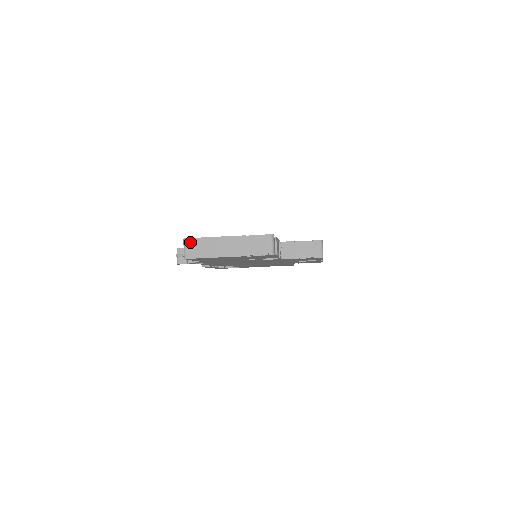
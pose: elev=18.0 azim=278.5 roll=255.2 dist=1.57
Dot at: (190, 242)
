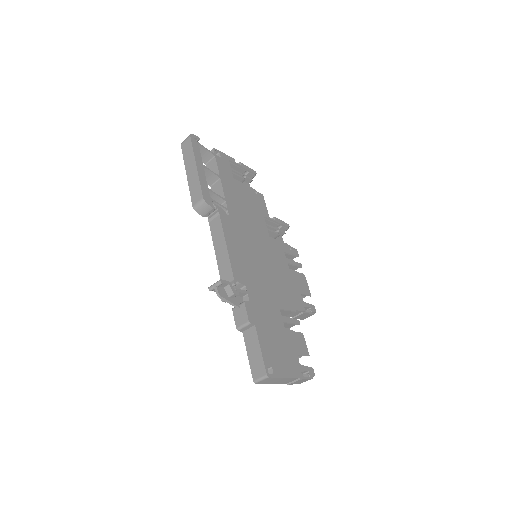
Dot at: (269, 379)
